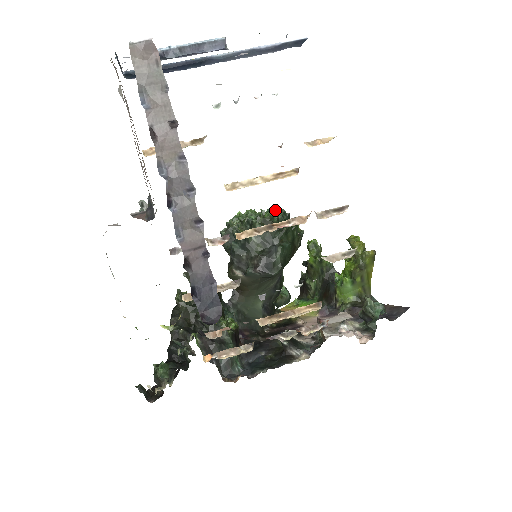
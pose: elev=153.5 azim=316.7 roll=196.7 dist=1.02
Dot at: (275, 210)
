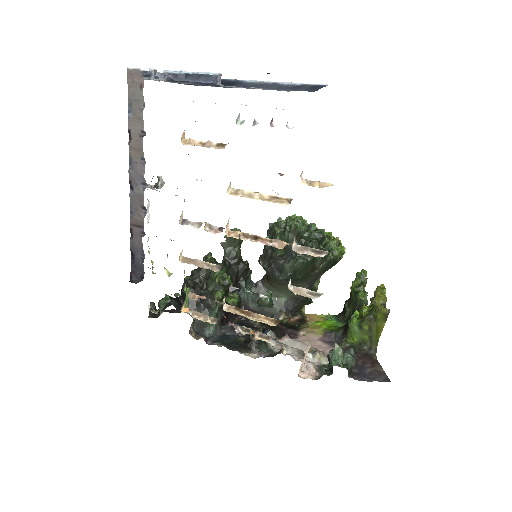
Dot at: (316, 227)
